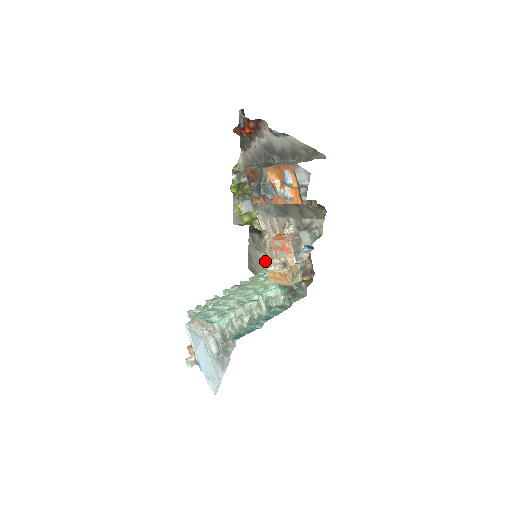
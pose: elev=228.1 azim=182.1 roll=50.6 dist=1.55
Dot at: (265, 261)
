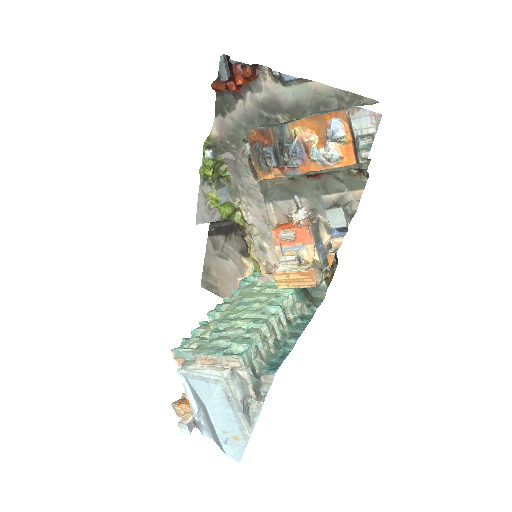
Dot at: (234, 270)
